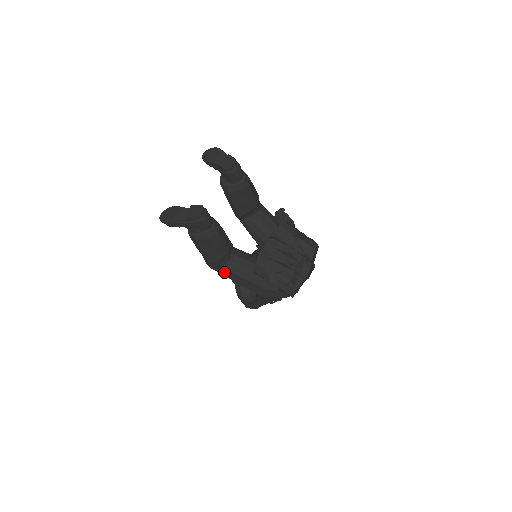
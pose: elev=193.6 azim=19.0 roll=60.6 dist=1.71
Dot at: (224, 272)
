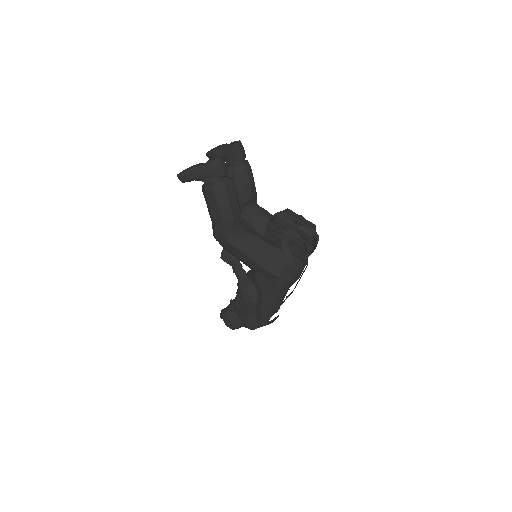
Dot at: (235, 242)
